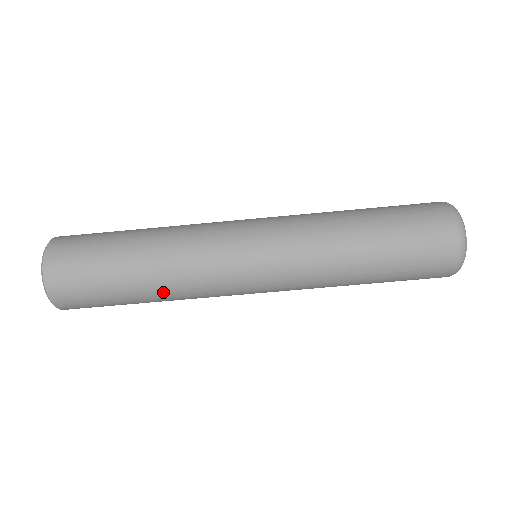
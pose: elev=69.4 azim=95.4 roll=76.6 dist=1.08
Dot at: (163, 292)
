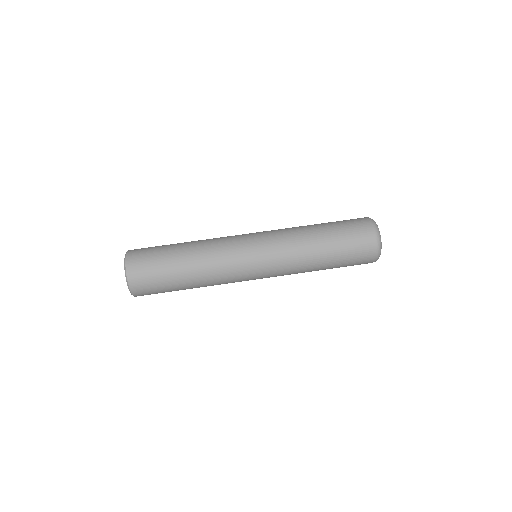
Dot at: (199, 269)
